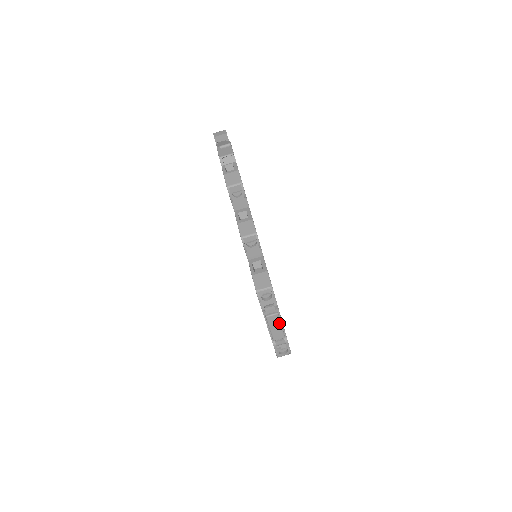
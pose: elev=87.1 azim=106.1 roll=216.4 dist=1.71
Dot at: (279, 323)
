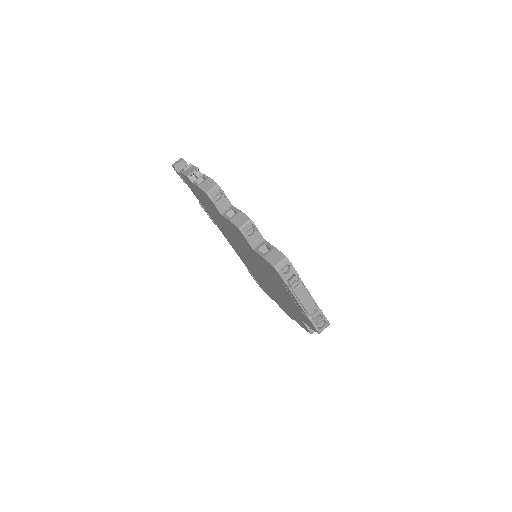
Dot at: (307, 293)
